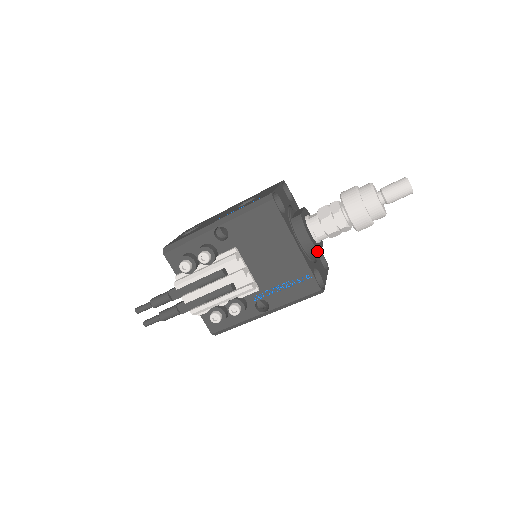
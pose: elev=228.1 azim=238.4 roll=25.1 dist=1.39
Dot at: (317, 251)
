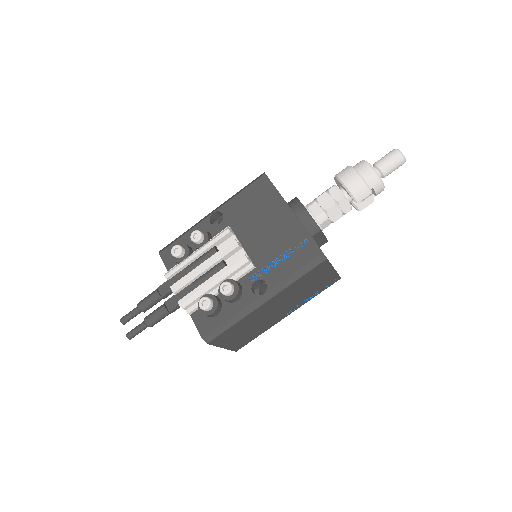
Dot at: (316, 225)
